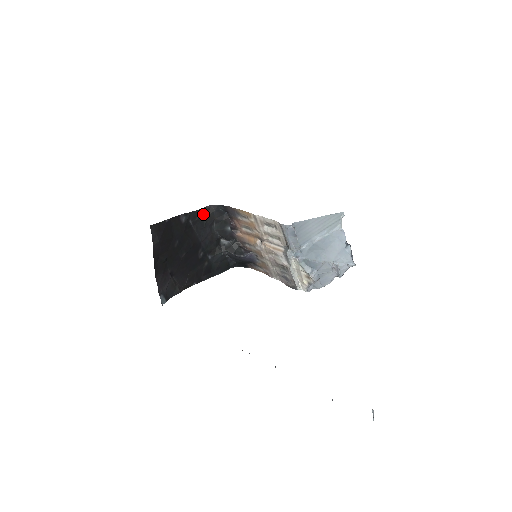
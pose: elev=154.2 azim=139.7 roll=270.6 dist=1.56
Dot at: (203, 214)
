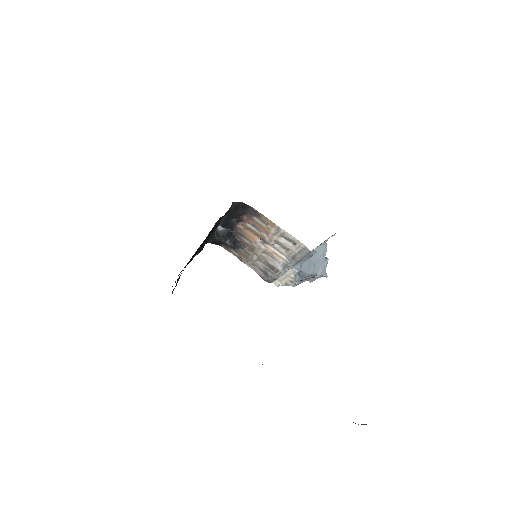
Dot at: occluded
